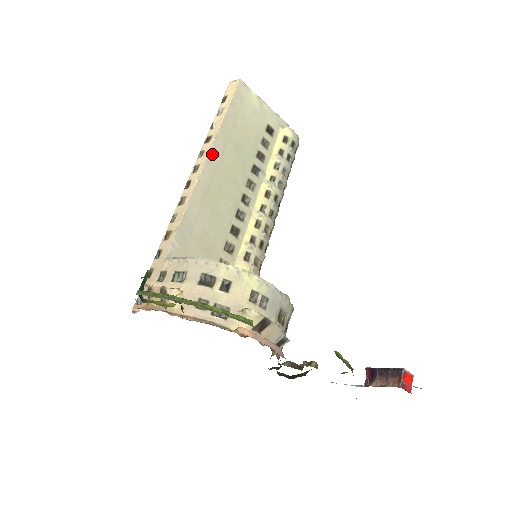
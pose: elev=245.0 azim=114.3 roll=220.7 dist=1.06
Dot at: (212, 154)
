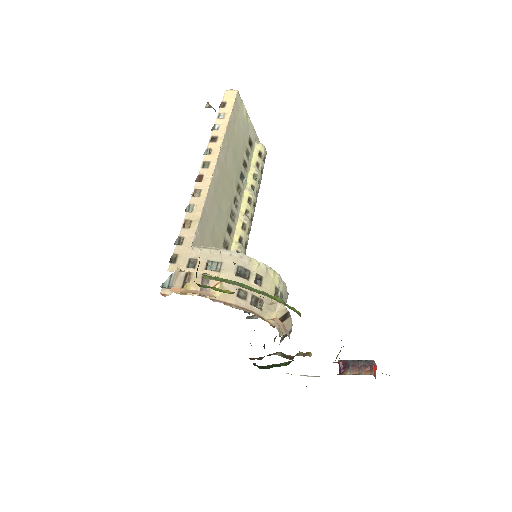
Dot at: (221, 154)
